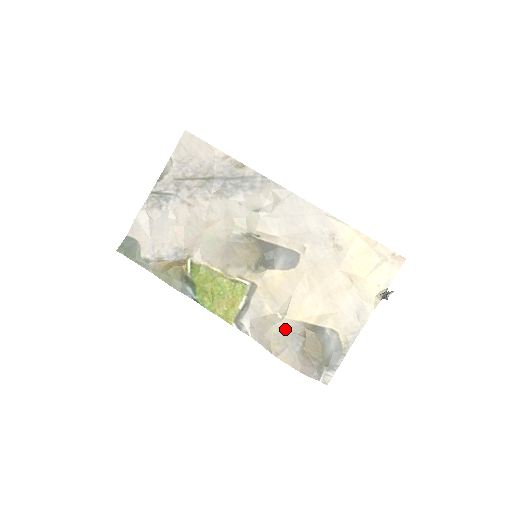
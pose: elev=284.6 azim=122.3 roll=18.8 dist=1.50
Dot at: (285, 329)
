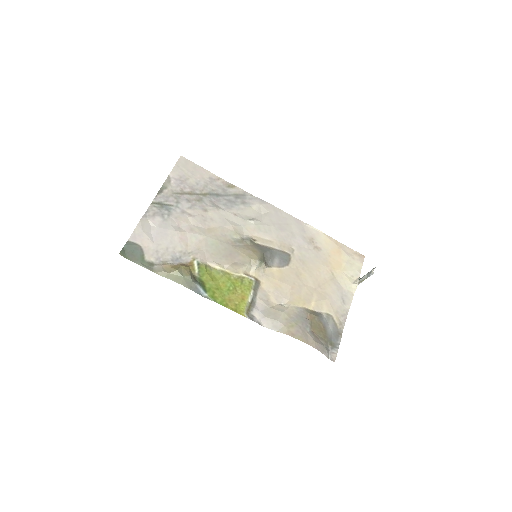
Dot at: (293, 314)
